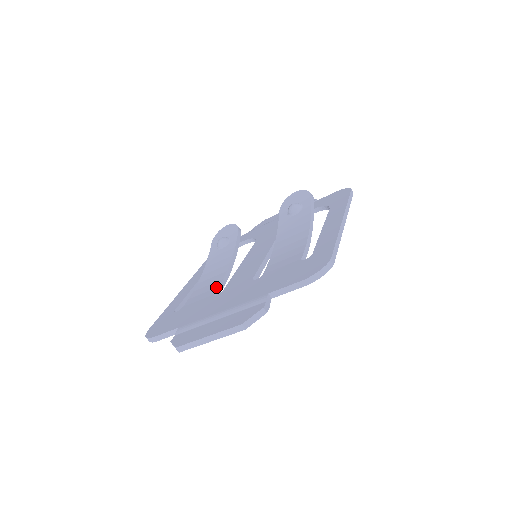
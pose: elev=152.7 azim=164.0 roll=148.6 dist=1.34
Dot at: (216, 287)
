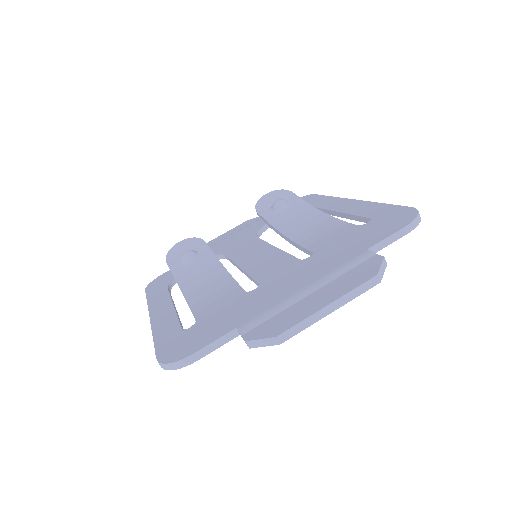
Dot at: (236, 287)
